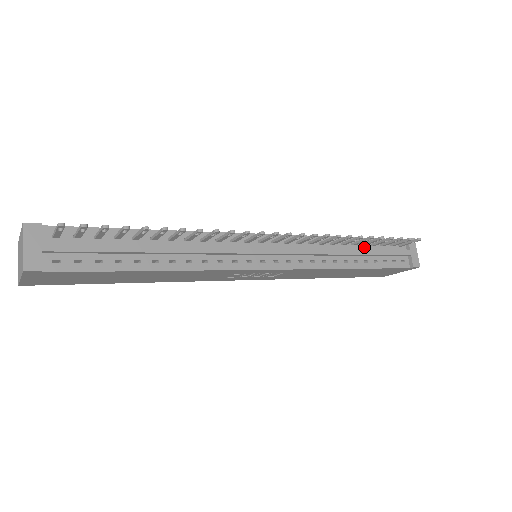
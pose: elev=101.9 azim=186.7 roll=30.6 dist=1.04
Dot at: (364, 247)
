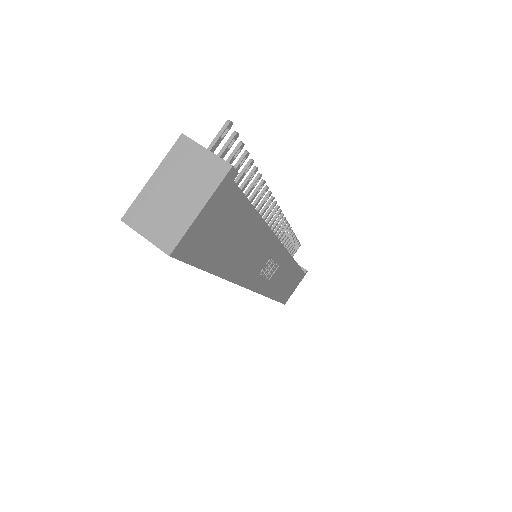
Dot at: occluded
